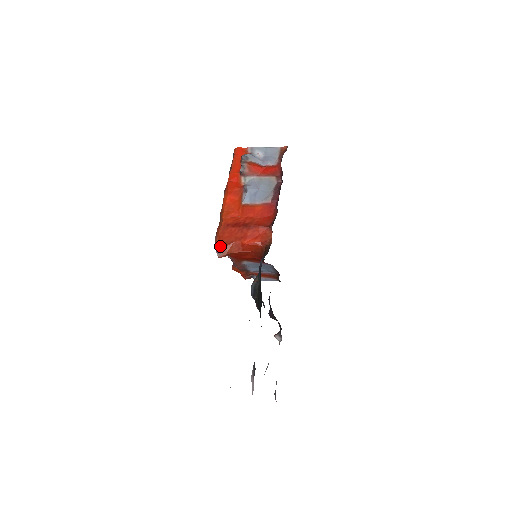
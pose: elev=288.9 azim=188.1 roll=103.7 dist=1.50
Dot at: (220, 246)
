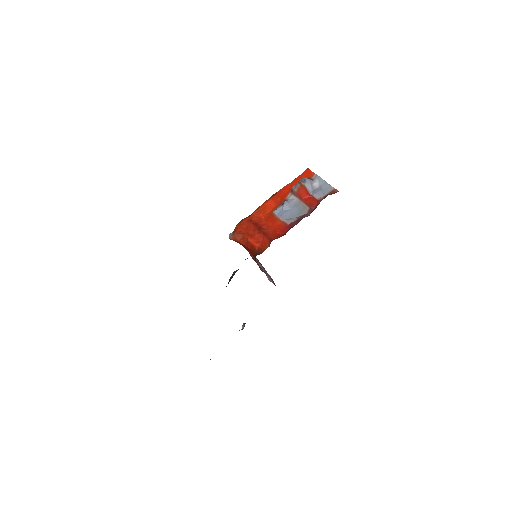
Dot at: (235, 231)
